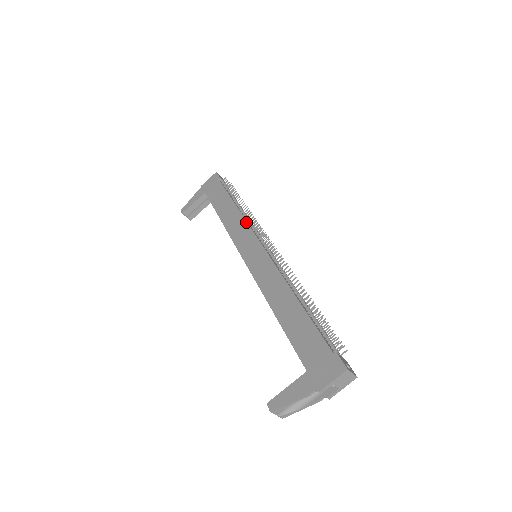
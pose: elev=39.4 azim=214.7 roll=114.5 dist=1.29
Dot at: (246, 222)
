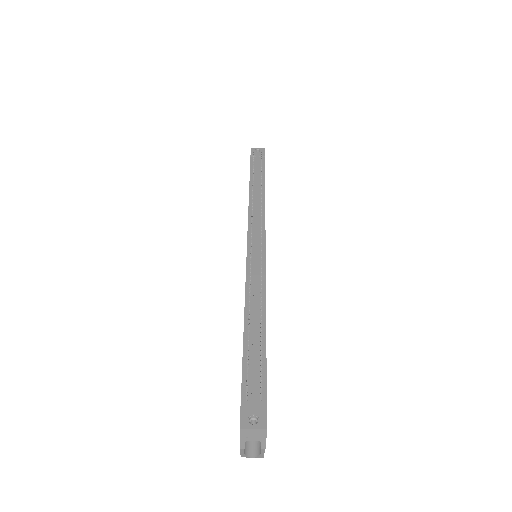
Dot at: (248, 216)
